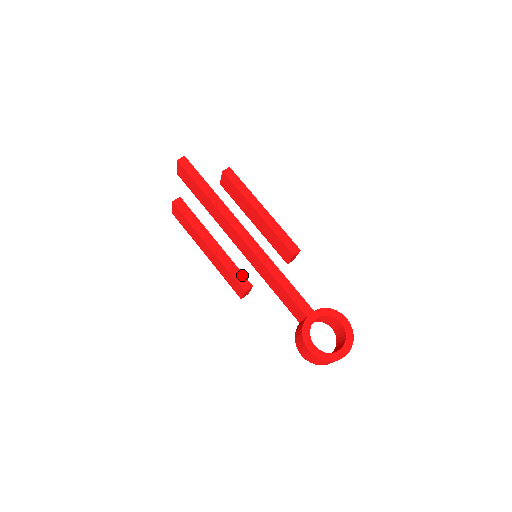
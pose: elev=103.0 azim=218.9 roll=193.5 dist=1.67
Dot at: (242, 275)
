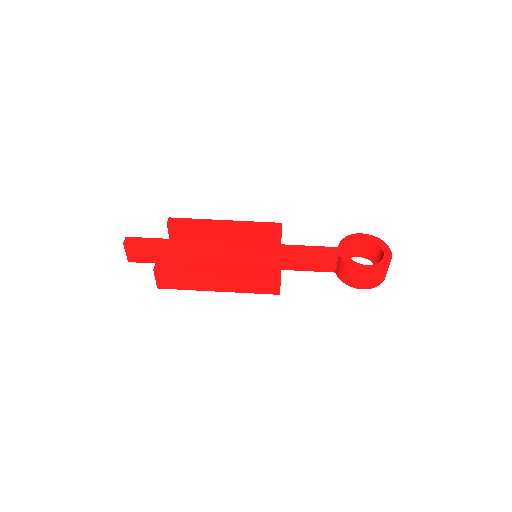
Dot at: (265, 269)
